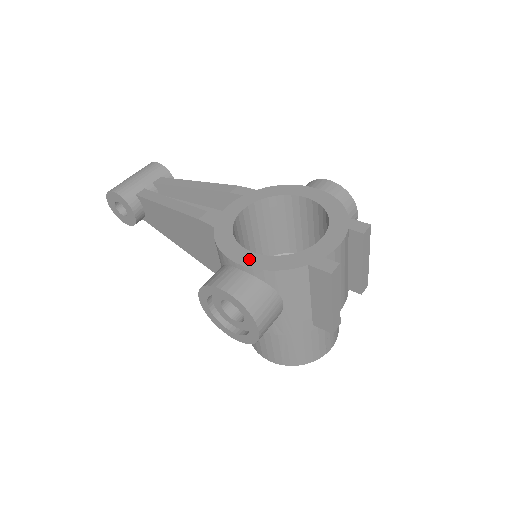
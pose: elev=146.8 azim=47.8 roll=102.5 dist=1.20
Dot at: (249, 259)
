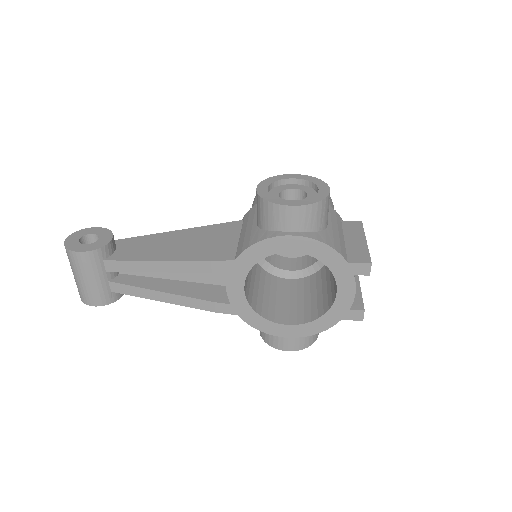
Dot at: (293, 332)
